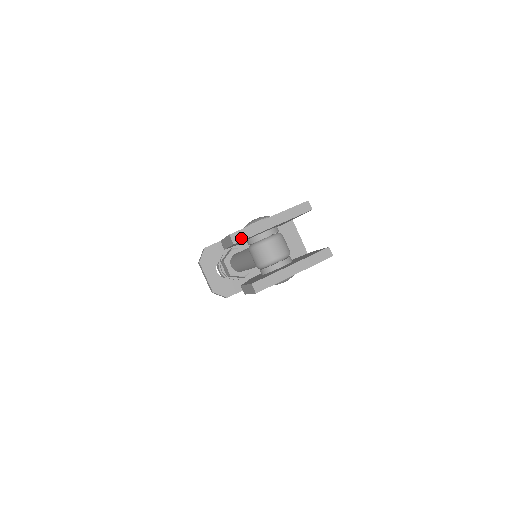
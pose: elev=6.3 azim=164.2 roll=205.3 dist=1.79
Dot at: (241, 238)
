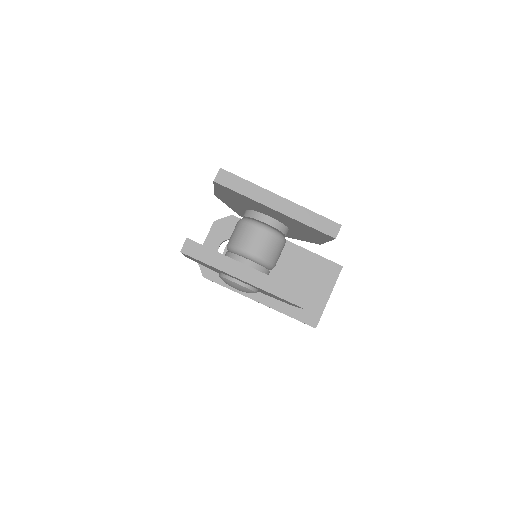
Dot at: (228, 184)
